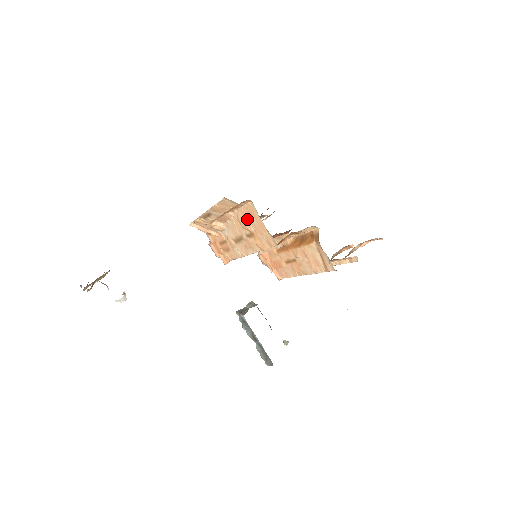
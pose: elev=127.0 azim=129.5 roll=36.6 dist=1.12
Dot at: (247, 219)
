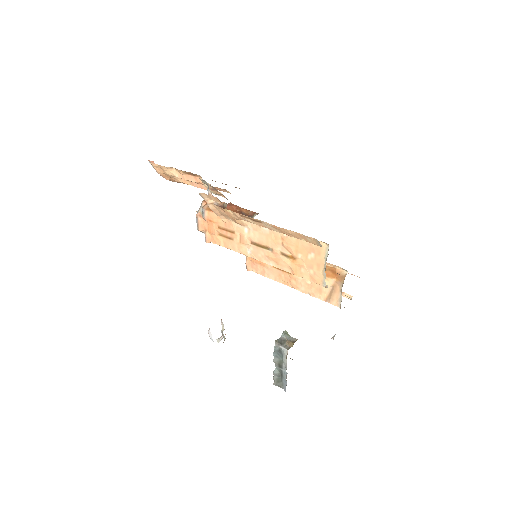
Dot at: (301, 247)
